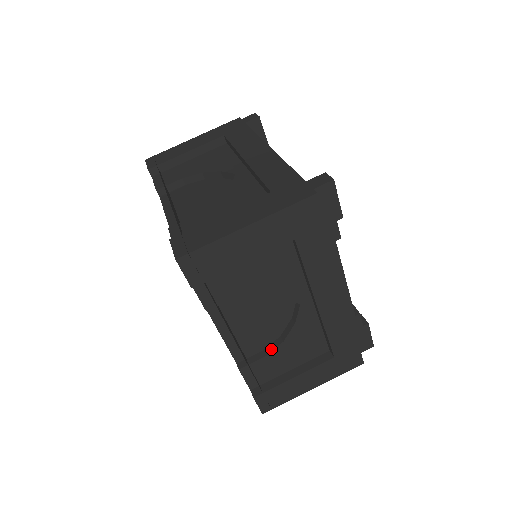
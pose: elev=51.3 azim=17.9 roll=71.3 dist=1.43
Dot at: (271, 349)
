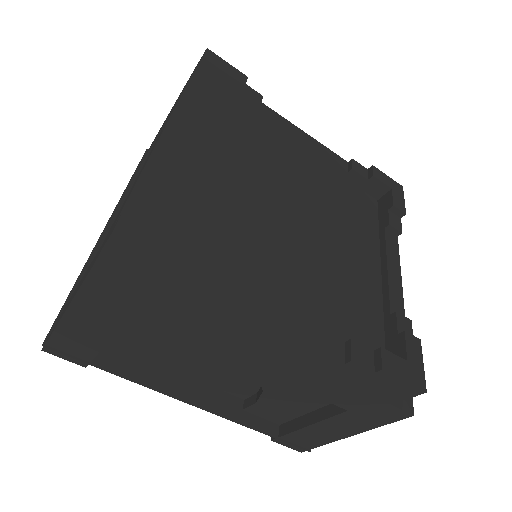
Dot at: (258, 396)
